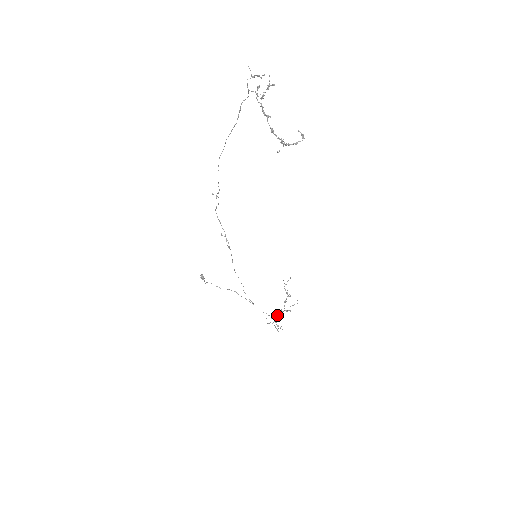
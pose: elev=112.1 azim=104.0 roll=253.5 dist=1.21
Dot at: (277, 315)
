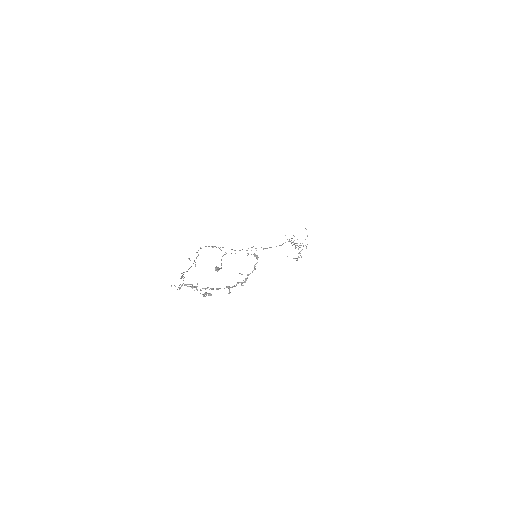
Dot at: (295, 246)
